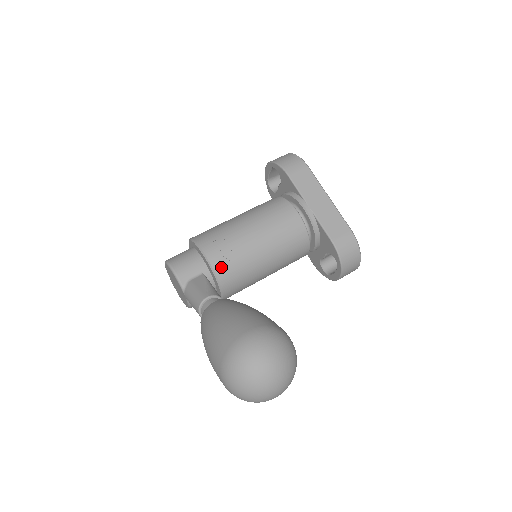
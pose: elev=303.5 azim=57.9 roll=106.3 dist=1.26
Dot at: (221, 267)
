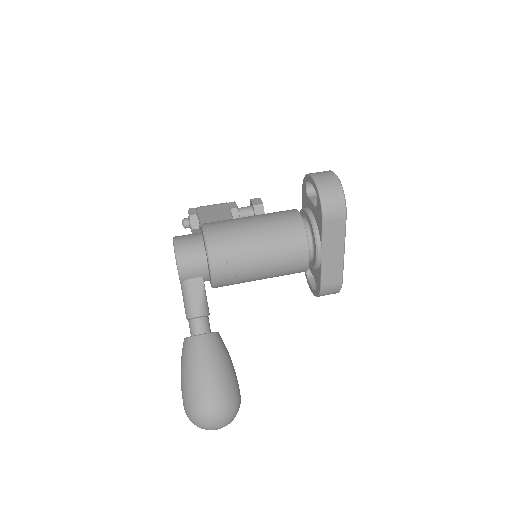
Dot at: (220, 282)
